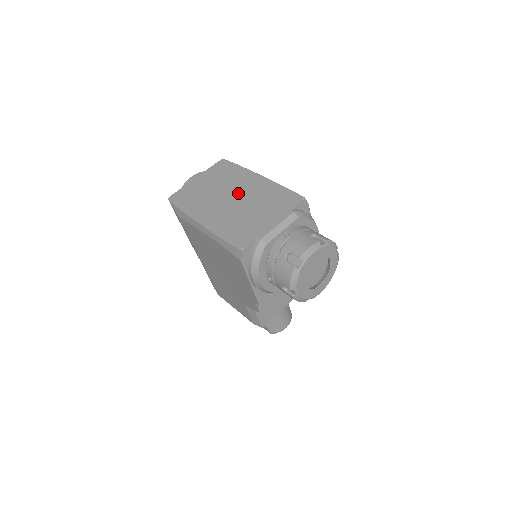
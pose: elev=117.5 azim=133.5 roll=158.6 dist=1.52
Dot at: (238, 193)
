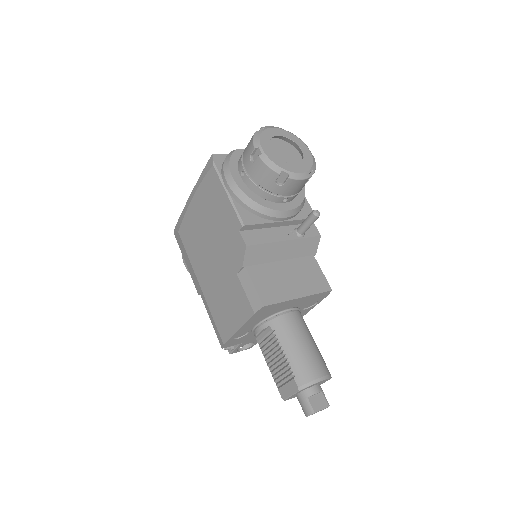
Dot at: occluded
